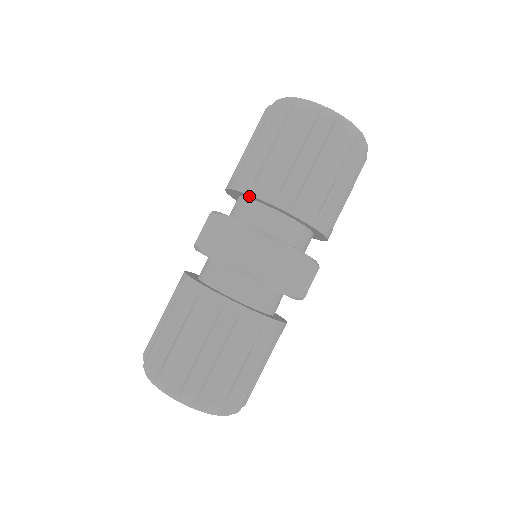
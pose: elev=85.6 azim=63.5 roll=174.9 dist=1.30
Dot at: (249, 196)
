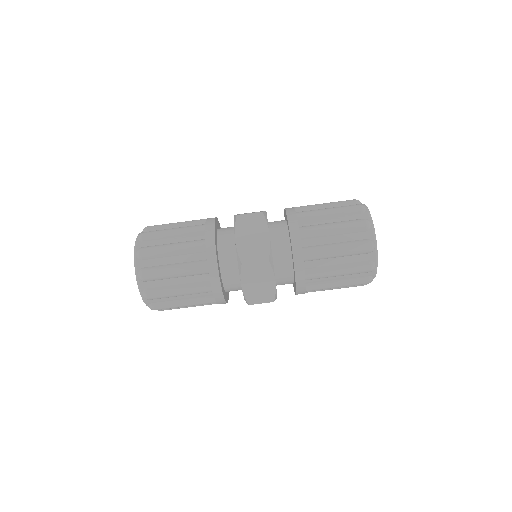
Dot at: (289, 229)
